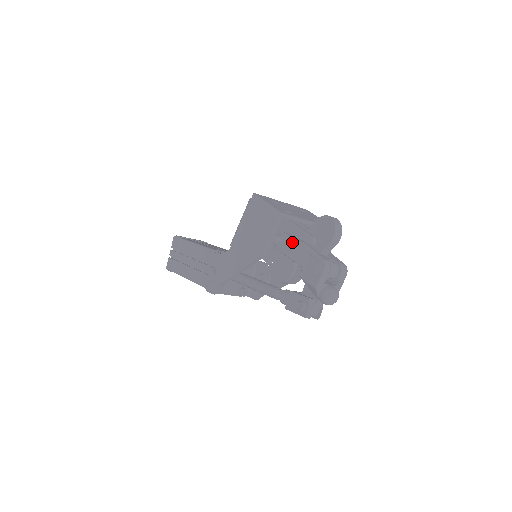
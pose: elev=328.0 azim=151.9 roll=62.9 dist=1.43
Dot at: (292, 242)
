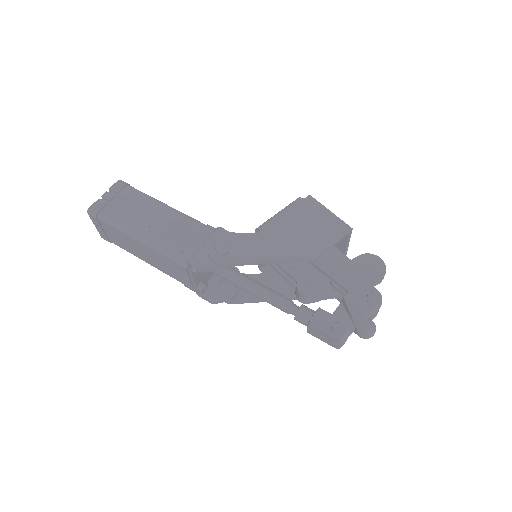
Dot at: (338, 261)
